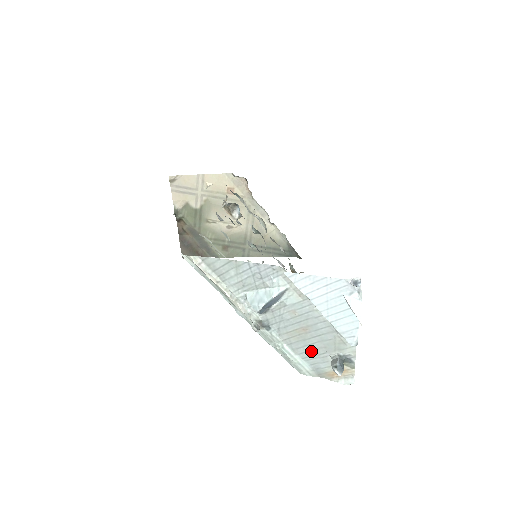
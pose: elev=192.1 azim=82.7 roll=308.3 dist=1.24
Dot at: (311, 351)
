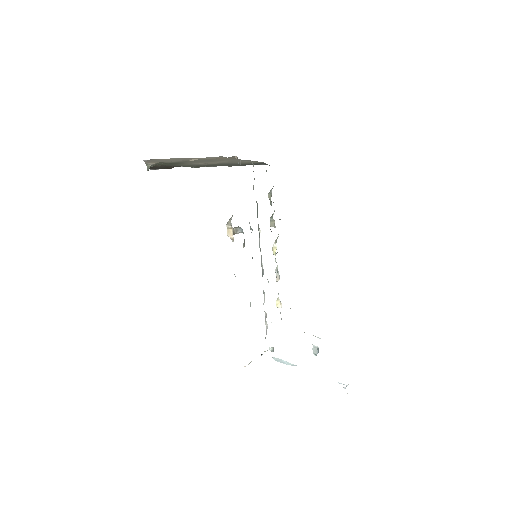
Dot at: occluded
